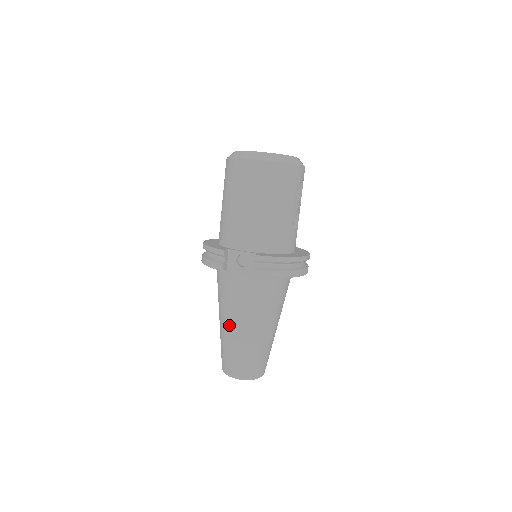
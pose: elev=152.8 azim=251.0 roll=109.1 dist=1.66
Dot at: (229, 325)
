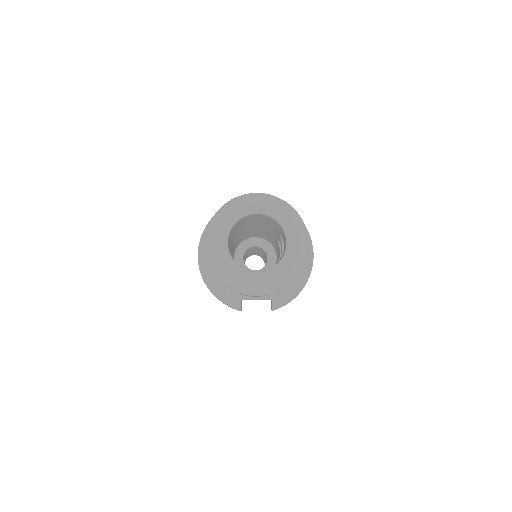
Dot at: occluded
